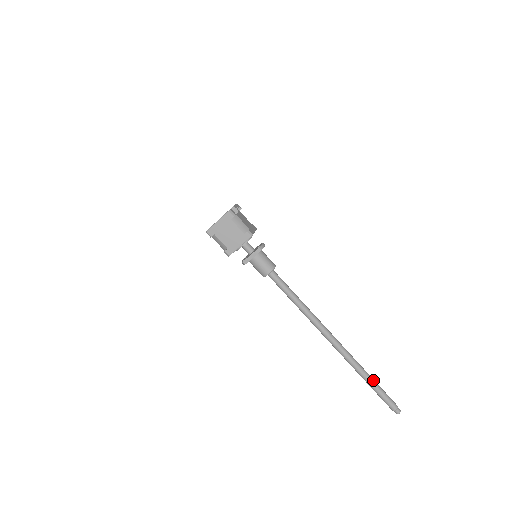
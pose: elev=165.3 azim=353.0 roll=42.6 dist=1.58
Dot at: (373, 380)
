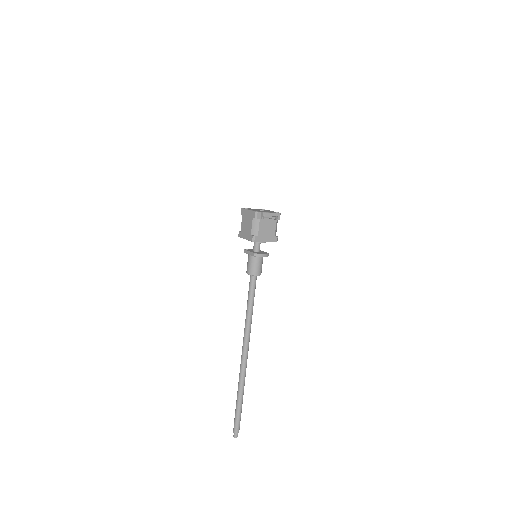
Dot at: (240, 403)
